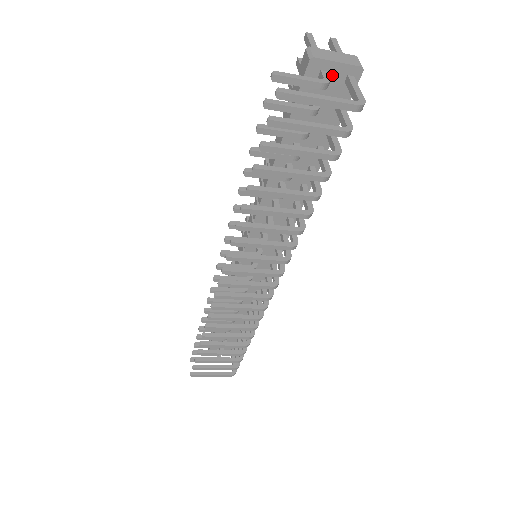
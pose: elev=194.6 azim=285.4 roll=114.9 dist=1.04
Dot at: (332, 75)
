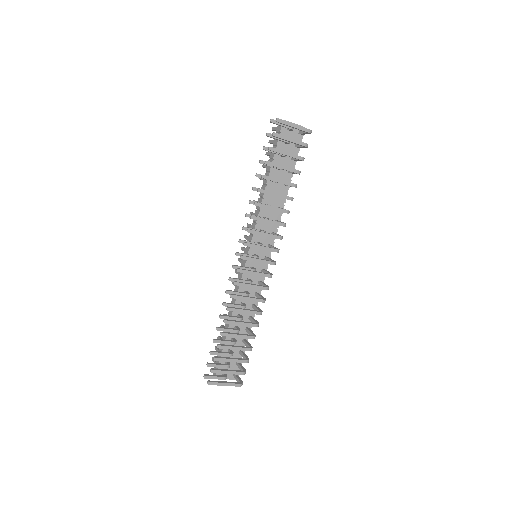
Dot at: (293, 130)
